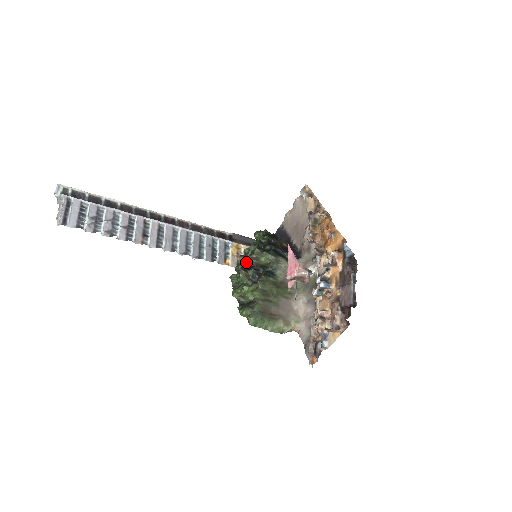
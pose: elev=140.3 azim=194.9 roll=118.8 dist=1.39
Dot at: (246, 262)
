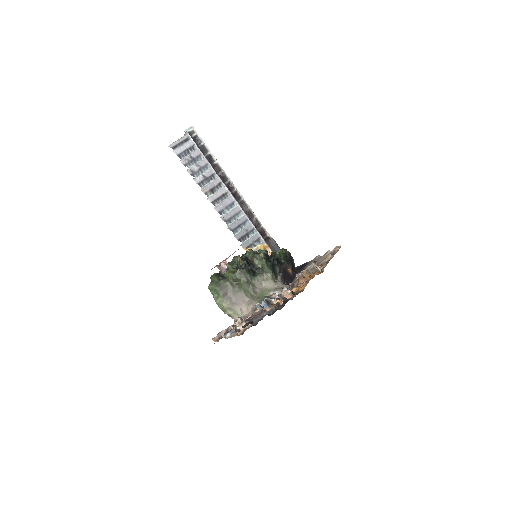
Dot at: (250, 256)
